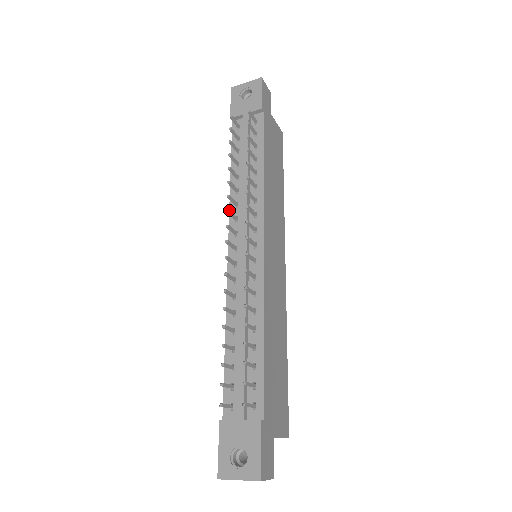
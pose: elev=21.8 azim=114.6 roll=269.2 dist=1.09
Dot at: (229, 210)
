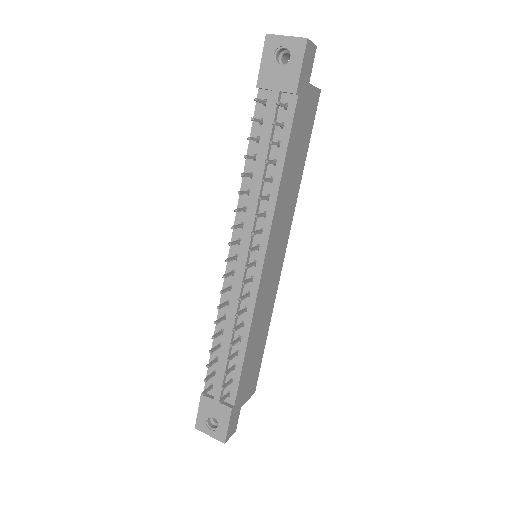
Dot at: (234, 227)
